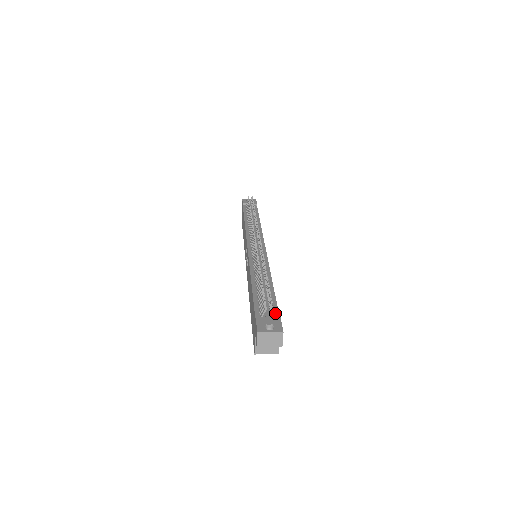
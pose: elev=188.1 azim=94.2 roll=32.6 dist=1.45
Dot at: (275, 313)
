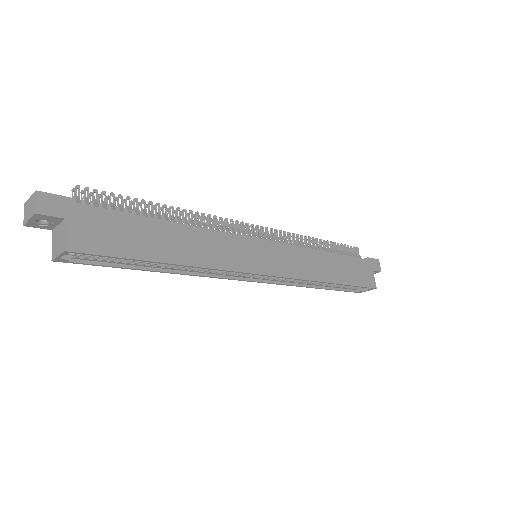
Dot at: (90, 207)
